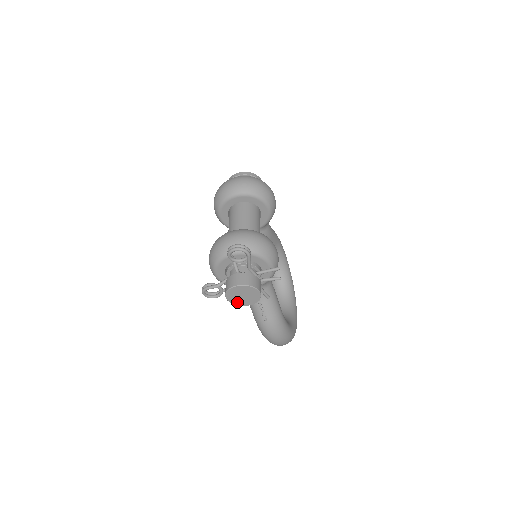
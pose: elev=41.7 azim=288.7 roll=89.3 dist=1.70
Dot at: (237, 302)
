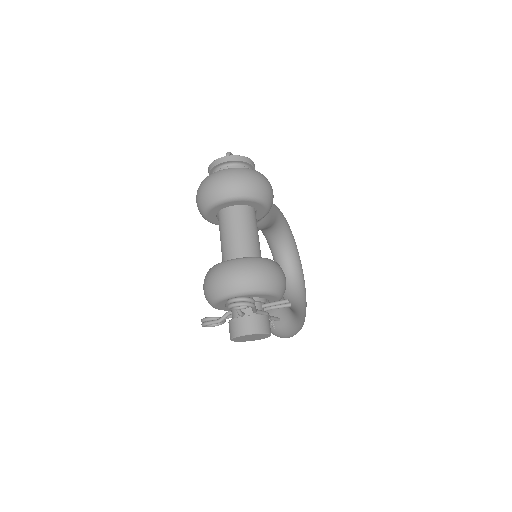
Dot at: (244, 340)
